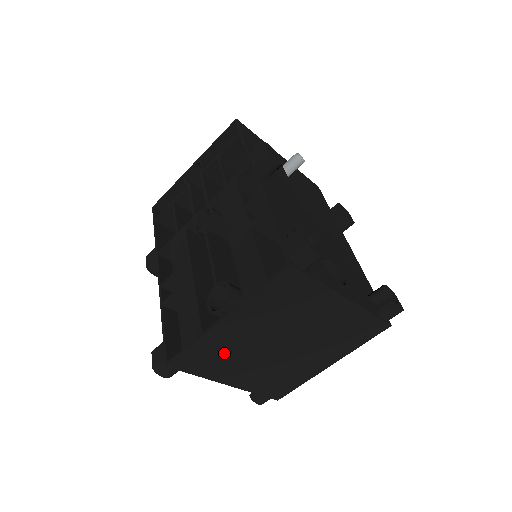
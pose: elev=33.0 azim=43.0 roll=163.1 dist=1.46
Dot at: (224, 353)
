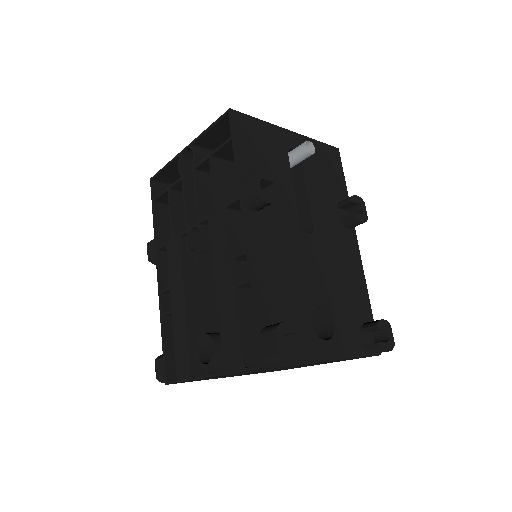
Dot at: occluded
